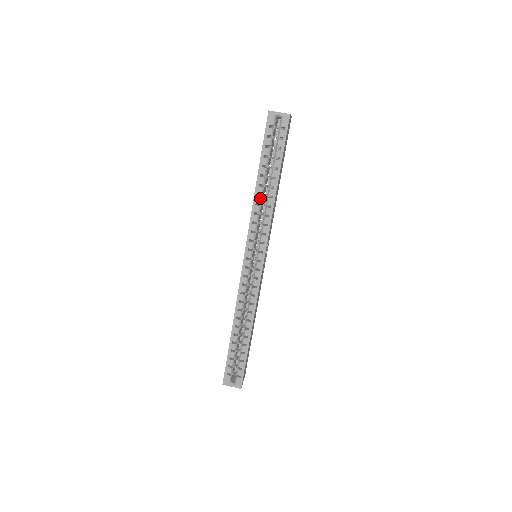
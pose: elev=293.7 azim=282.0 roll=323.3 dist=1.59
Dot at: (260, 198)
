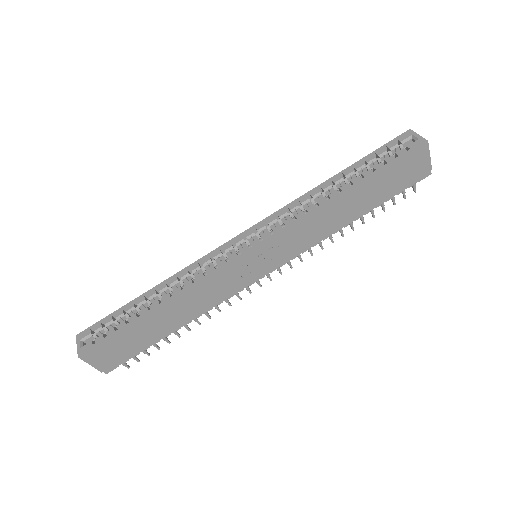
Dot at: (318, 192)
